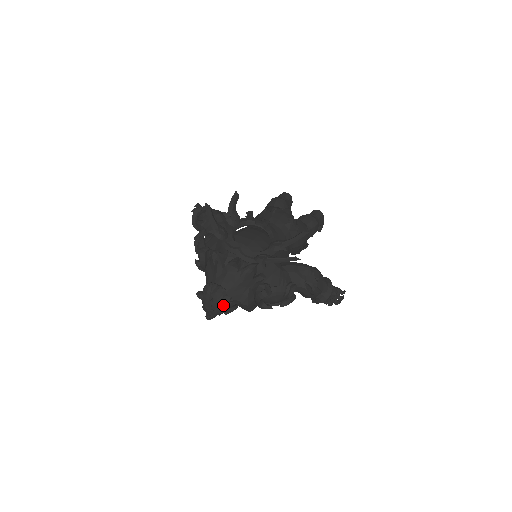
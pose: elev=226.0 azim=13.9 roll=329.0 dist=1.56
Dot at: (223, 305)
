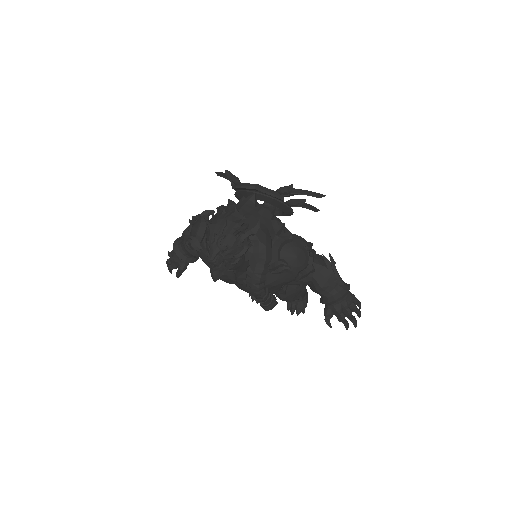
Dot at: (239, 228)
